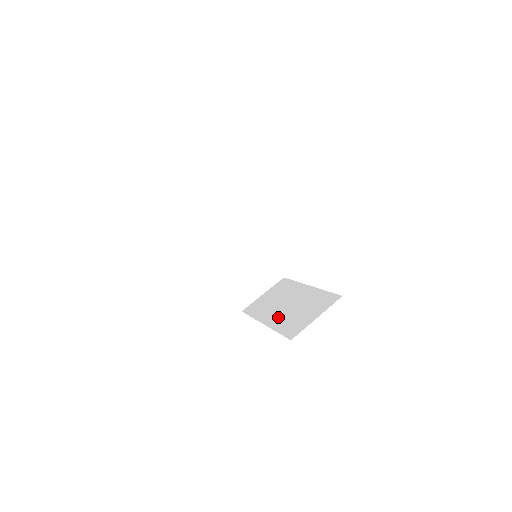
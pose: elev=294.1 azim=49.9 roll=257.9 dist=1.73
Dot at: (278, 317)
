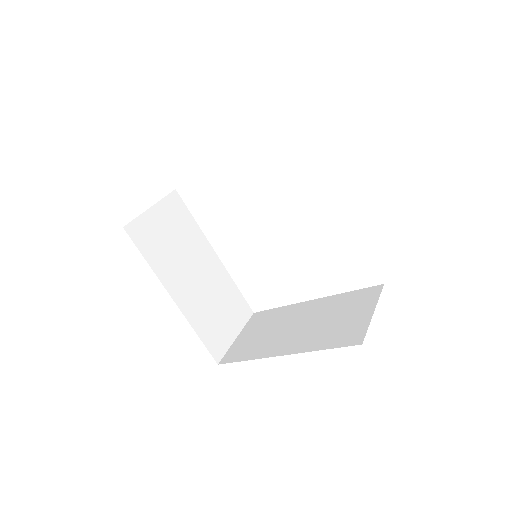
Dot at: (301, 339)
